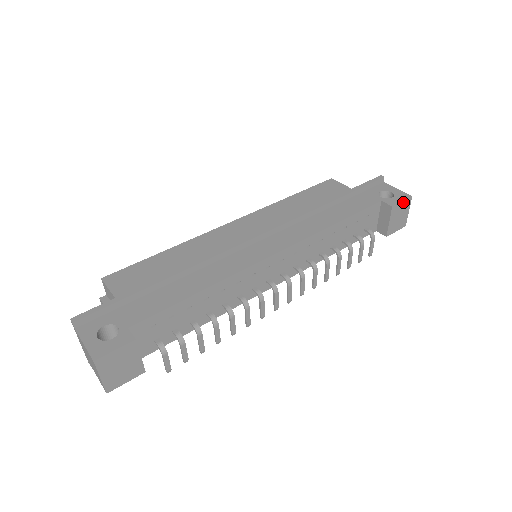
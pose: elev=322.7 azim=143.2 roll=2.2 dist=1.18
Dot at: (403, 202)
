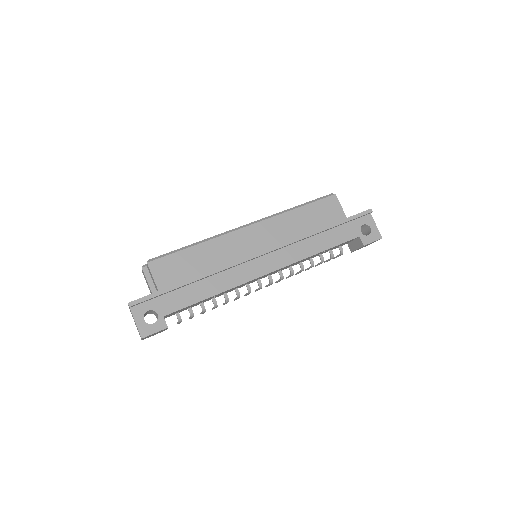
Dot at: occluded
